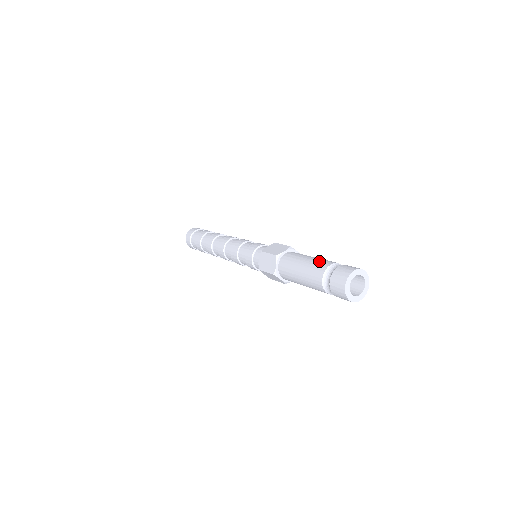
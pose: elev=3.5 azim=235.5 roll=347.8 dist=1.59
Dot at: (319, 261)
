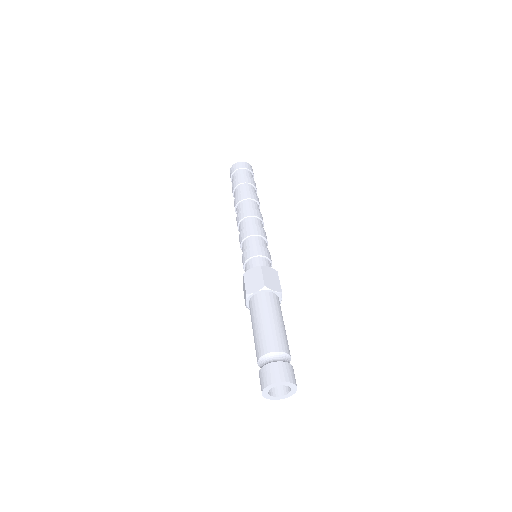
Dot at: (265, 338)
